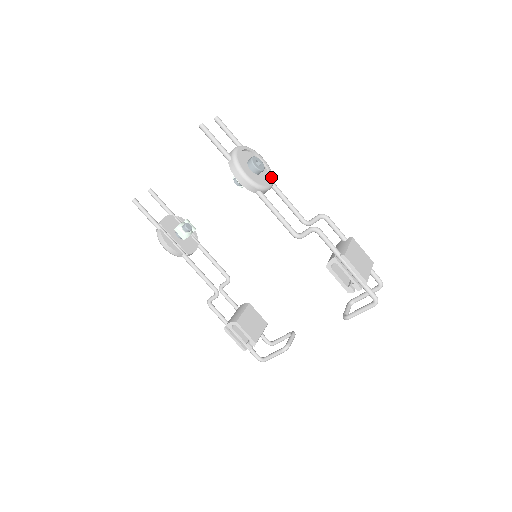
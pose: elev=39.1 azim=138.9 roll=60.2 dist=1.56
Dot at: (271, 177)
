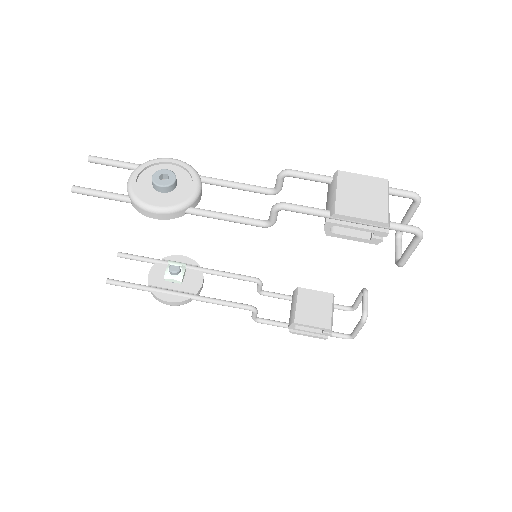
Dot at: (193, 176)
